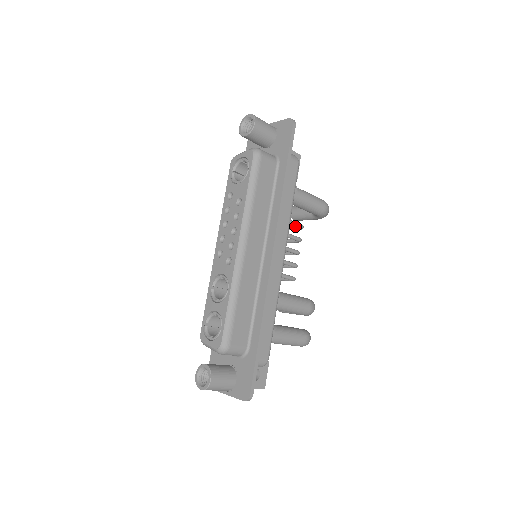
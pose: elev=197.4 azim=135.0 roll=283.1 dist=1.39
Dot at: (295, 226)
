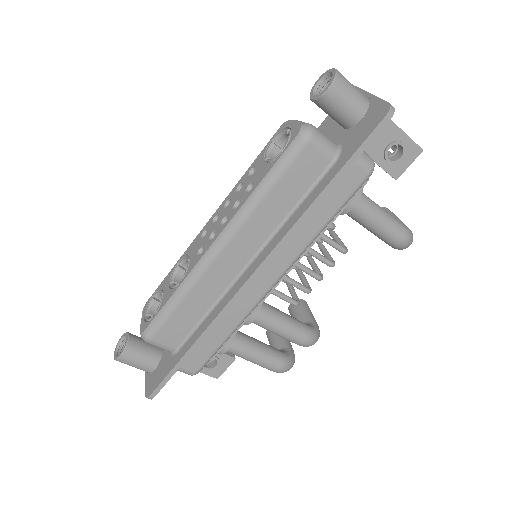
Dot at: (333, 246)
